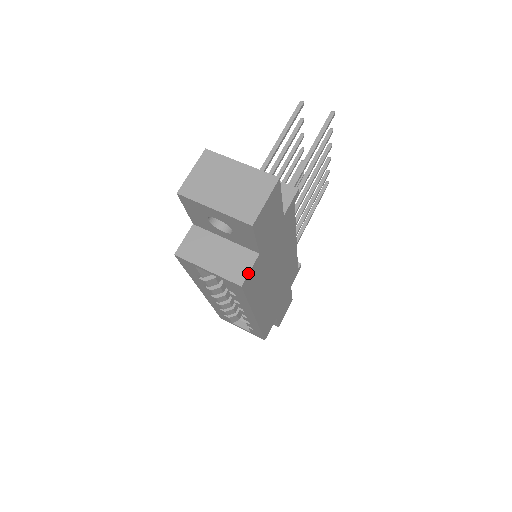
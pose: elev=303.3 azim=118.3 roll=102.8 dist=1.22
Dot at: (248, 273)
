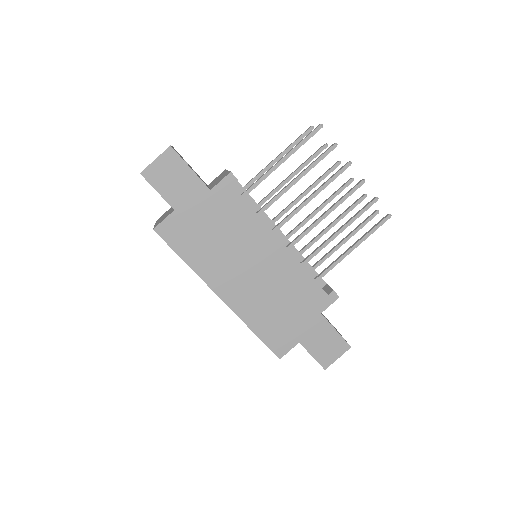
Dot at: (161, 222)
